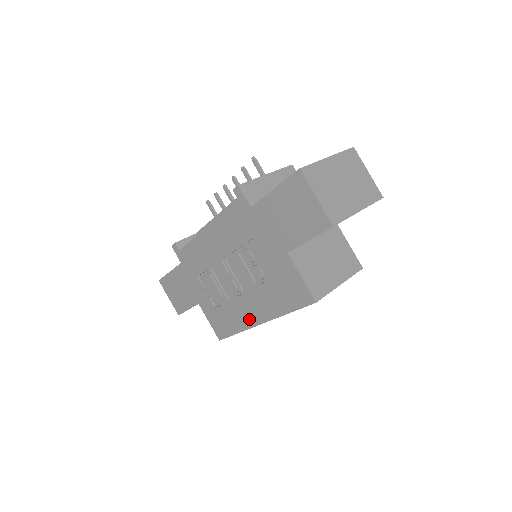
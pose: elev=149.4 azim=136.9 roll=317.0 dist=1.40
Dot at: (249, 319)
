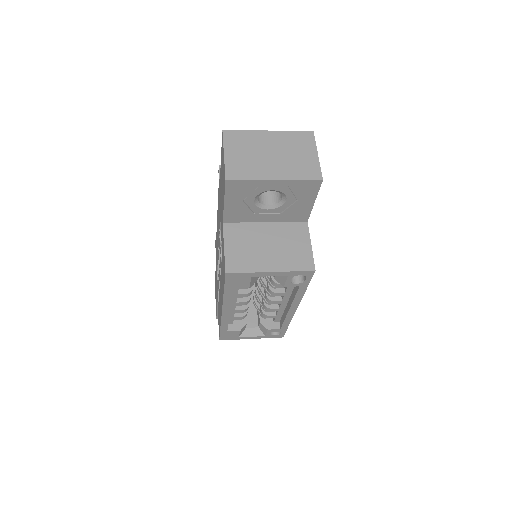
Dot at: occluded
